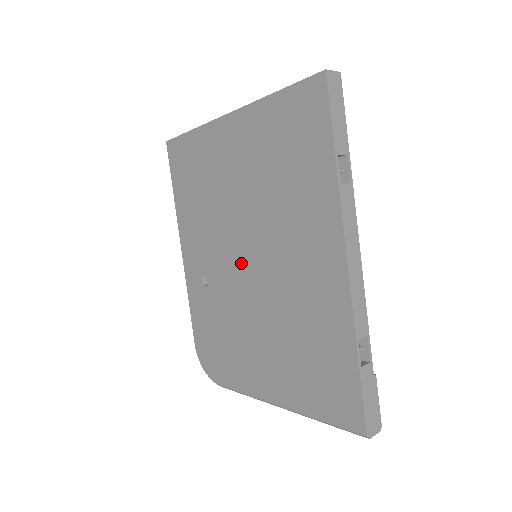
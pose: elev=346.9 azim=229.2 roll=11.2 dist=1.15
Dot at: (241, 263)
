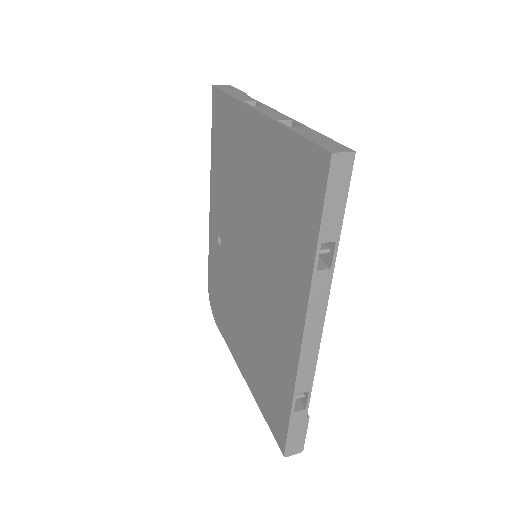
Dot at: (242, 256)
